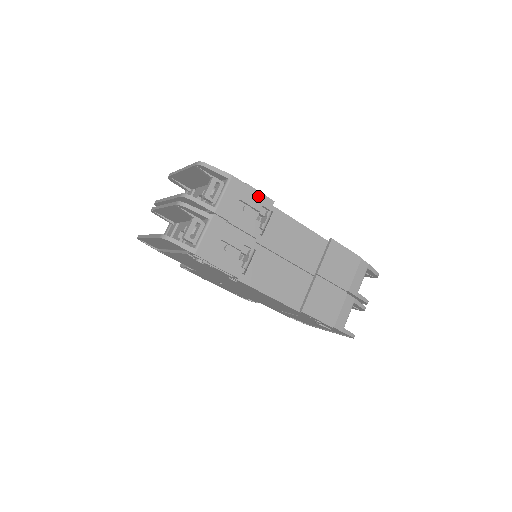
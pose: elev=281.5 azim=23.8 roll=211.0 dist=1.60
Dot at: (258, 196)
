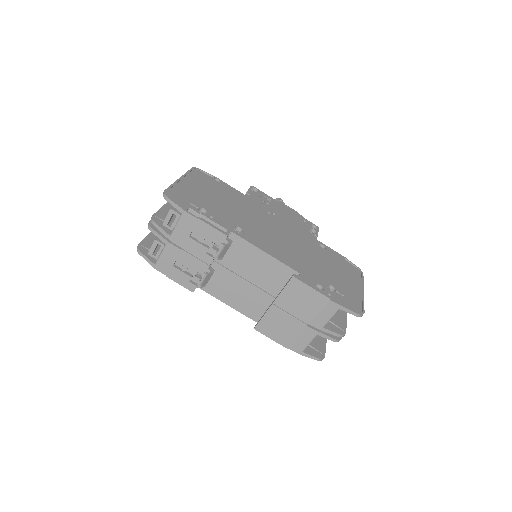
Dot at: (210, 230)
